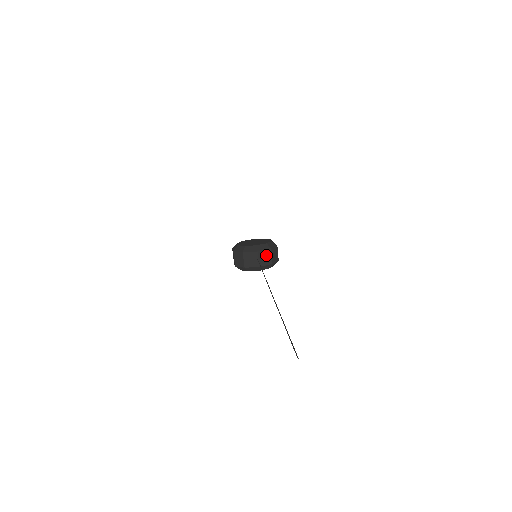
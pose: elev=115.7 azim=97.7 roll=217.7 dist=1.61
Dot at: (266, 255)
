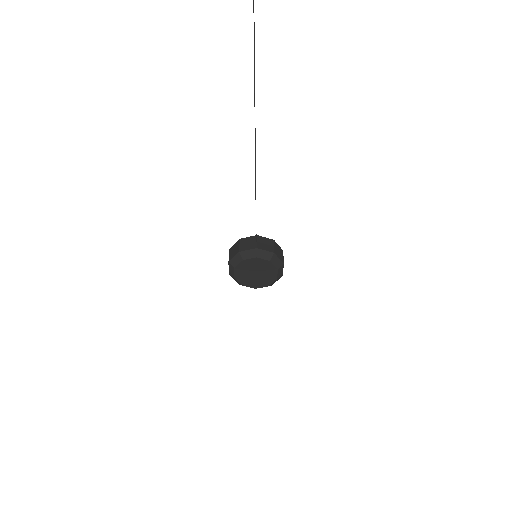
Dot at: (267, 243)
